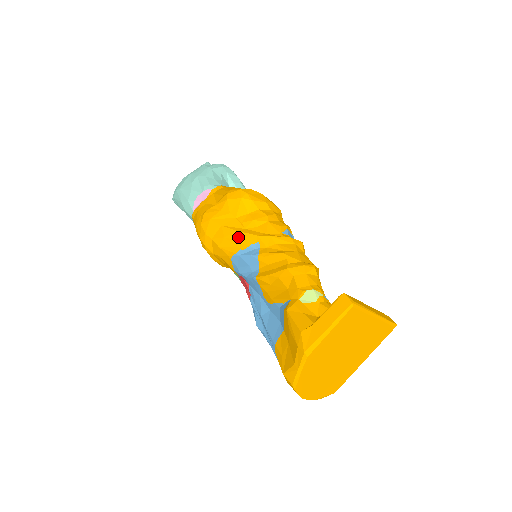
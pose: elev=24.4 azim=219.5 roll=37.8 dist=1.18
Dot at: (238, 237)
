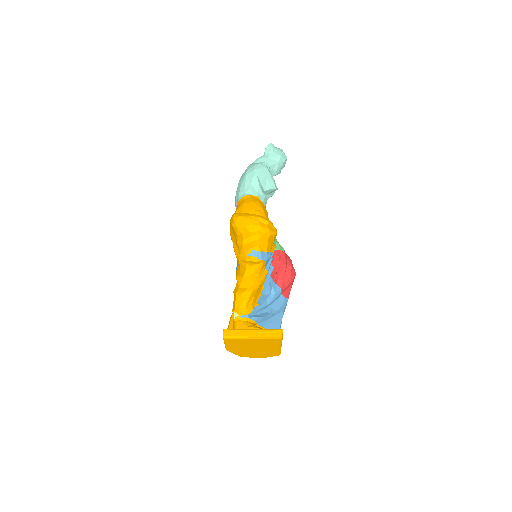
Dot at: occluded
